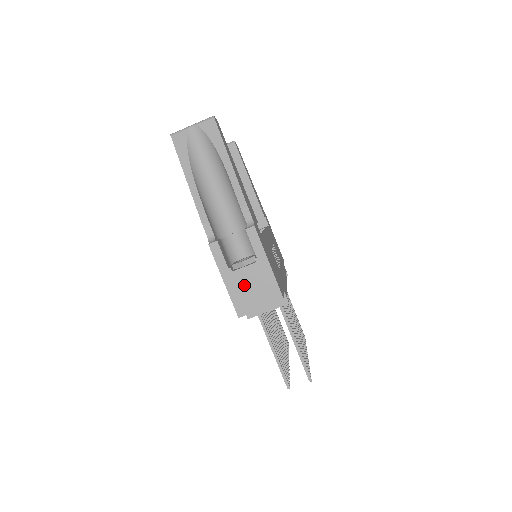
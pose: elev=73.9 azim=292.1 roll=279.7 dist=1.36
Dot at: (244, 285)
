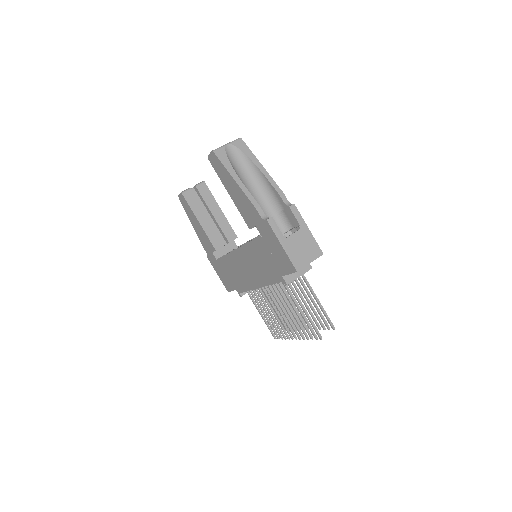
Dot at: (296, 247)
